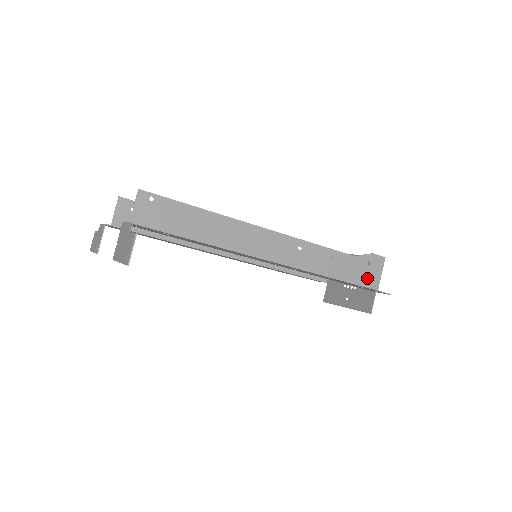
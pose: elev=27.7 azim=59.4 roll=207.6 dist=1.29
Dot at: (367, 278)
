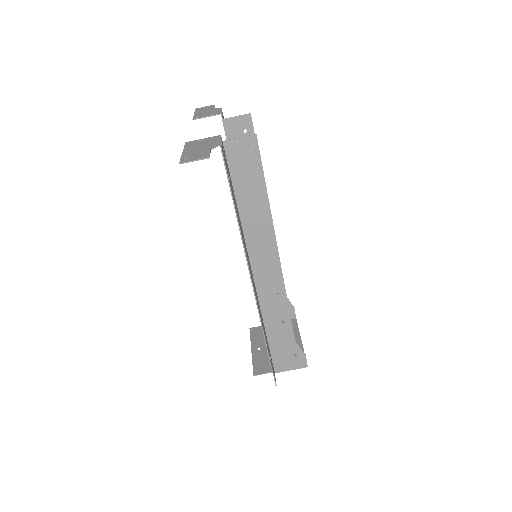
Dot at: (282, 359)
